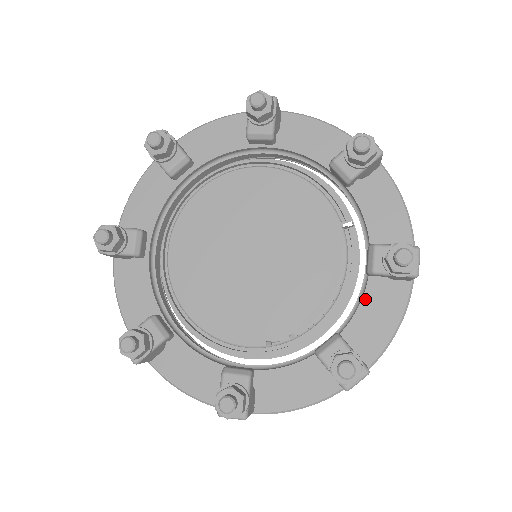
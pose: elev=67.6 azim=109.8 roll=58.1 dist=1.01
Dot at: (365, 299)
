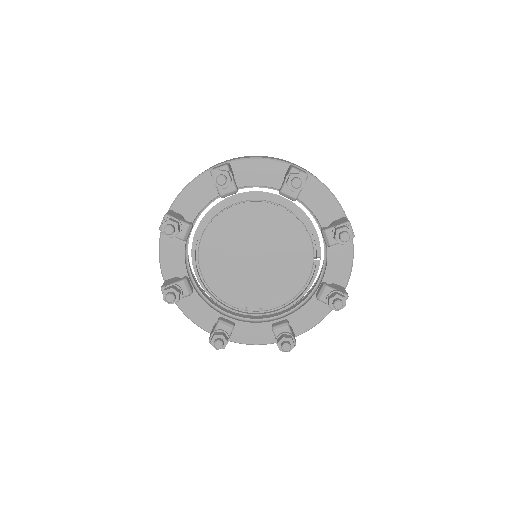
Dot at: (309, 303)
